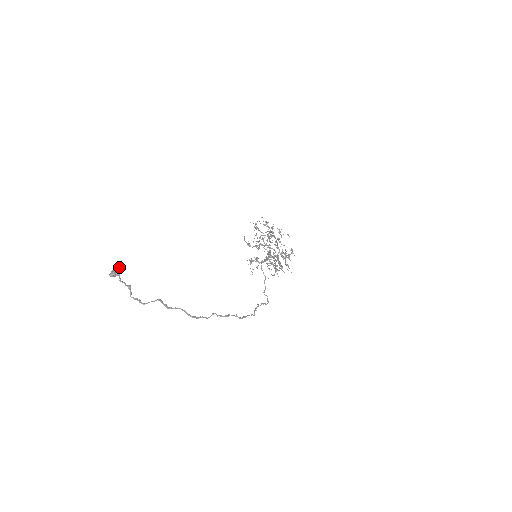
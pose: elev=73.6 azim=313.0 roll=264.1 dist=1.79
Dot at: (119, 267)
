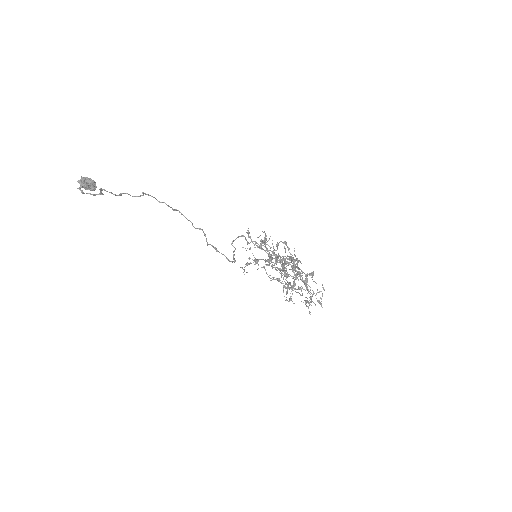
Dot at: (92, 180)
